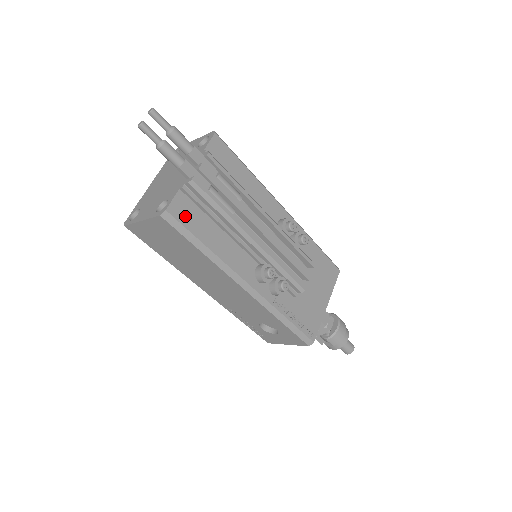
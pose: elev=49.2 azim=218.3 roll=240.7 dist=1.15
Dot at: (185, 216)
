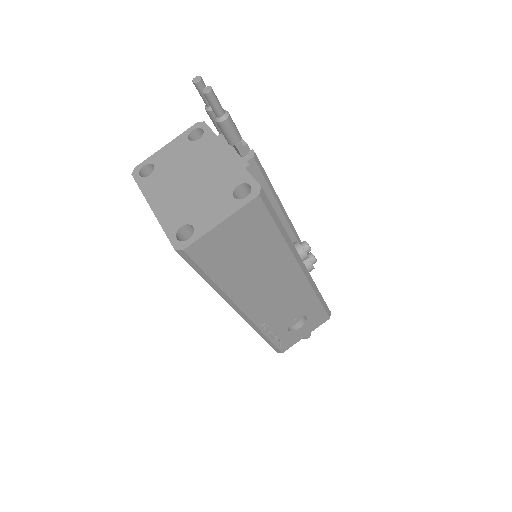
Dot at: occluded
